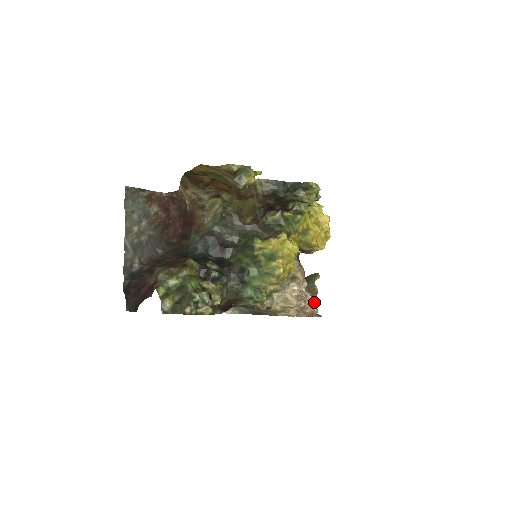
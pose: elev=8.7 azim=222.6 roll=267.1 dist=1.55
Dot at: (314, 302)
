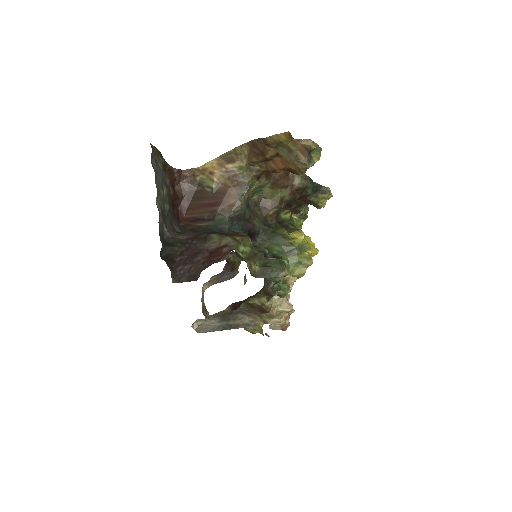
Dot at: occluded
